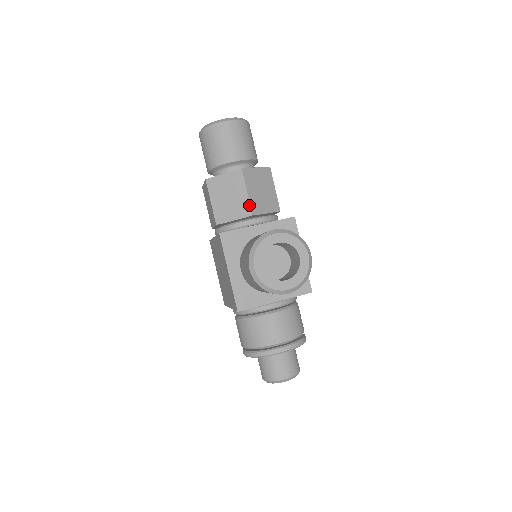
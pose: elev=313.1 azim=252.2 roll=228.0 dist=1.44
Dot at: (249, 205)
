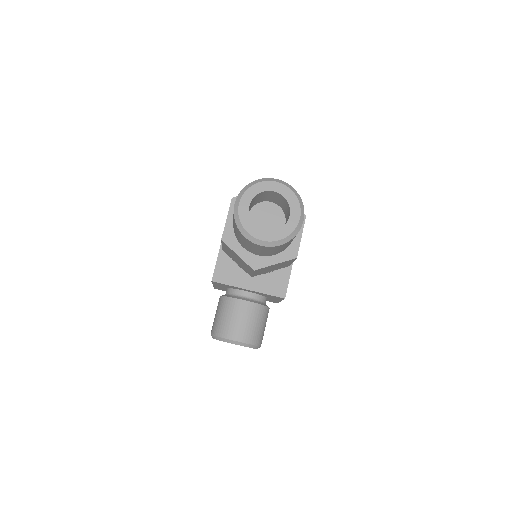
Dot at: (251, 275)
